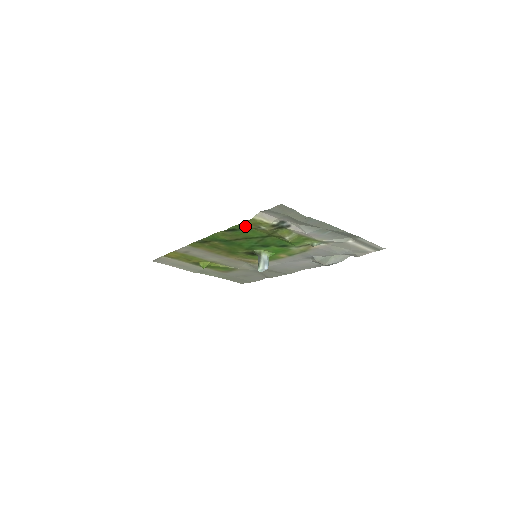
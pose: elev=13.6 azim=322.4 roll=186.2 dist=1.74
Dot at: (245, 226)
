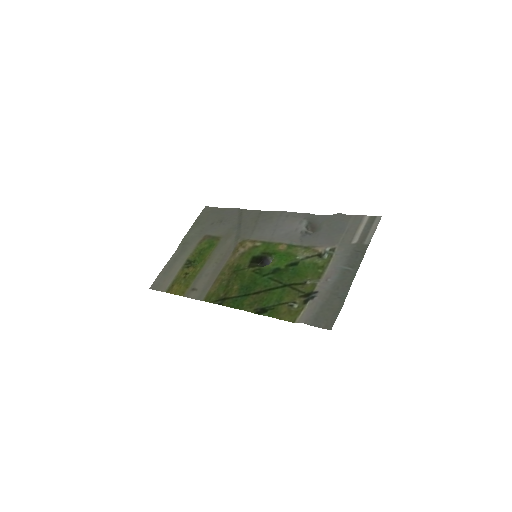
Dot at: (278, 311)
